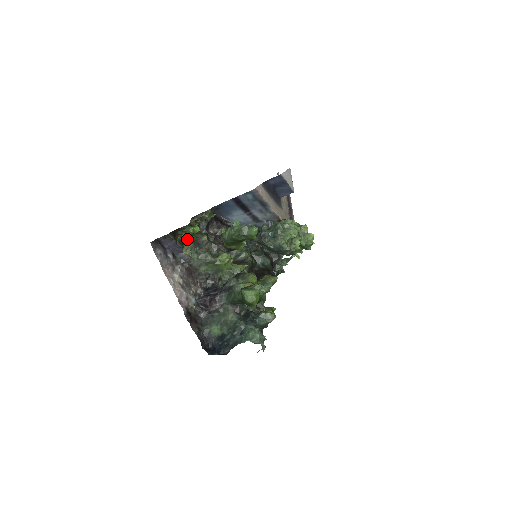
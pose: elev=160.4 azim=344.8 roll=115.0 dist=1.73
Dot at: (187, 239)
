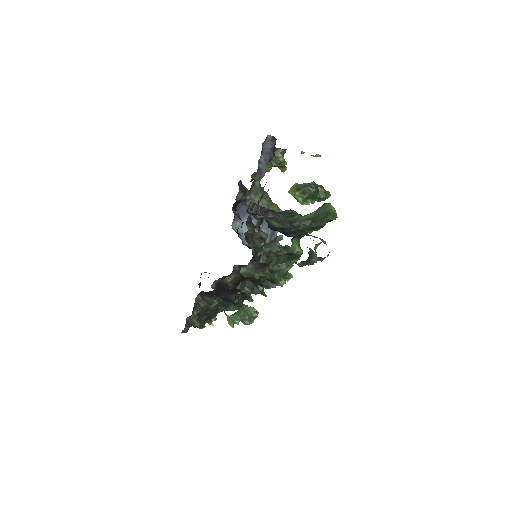
Dot at: (274, 162)
